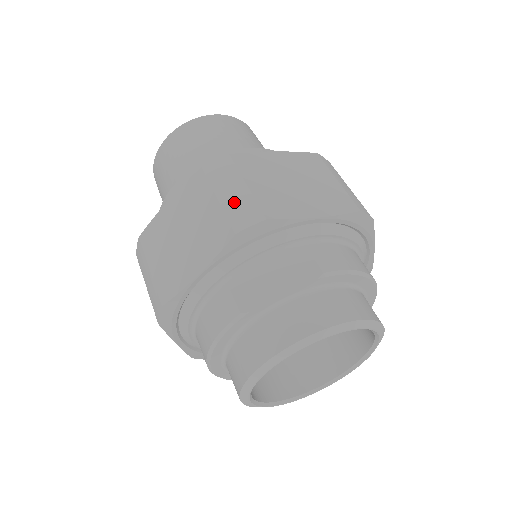
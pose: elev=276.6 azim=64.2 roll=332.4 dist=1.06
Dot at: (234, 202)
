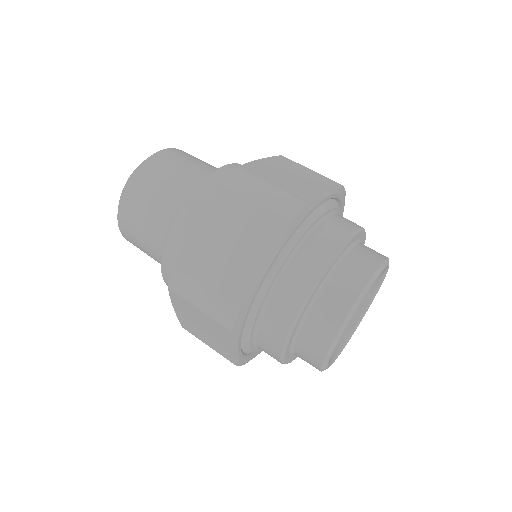
Dot at: (272, 199)
